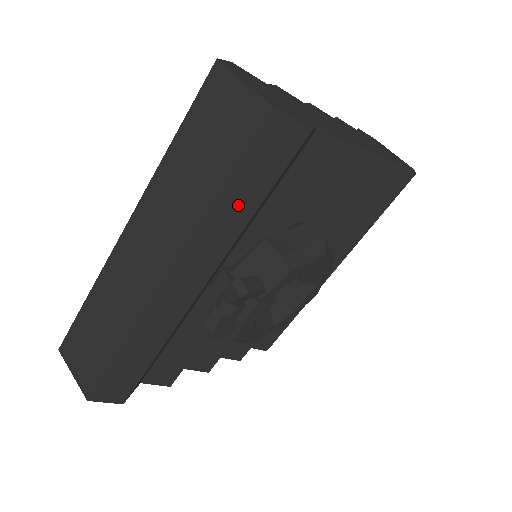
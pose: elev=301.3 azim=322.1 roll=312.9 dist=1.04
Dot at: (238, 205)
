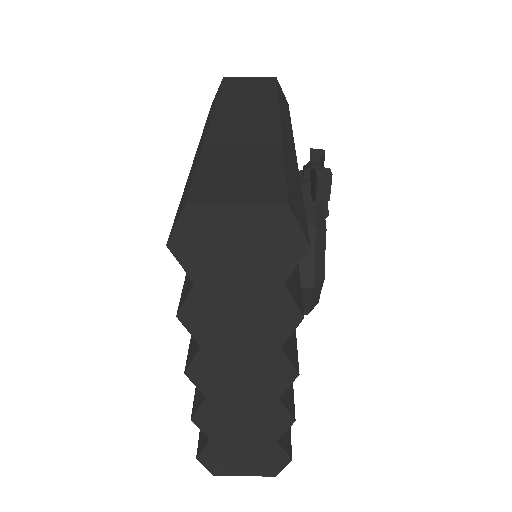
Dot at: (285, 110)
